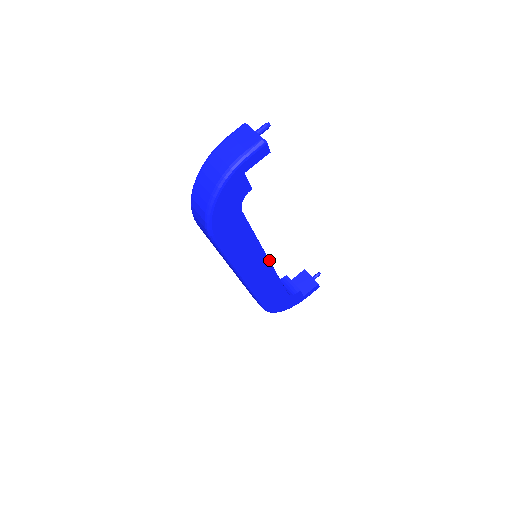
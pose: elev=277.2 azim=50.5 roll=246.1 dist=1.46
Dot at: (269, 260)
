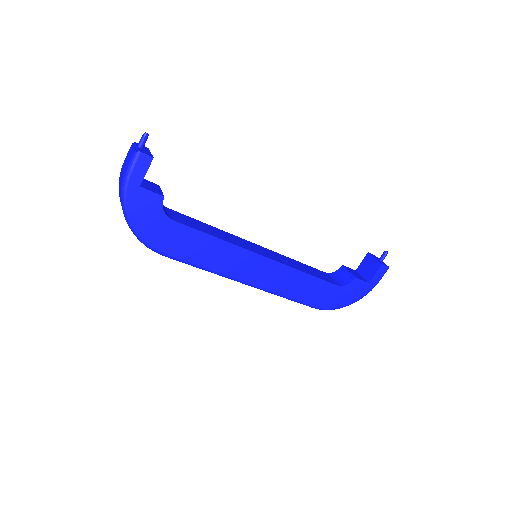
Dot at: (264, 256)
